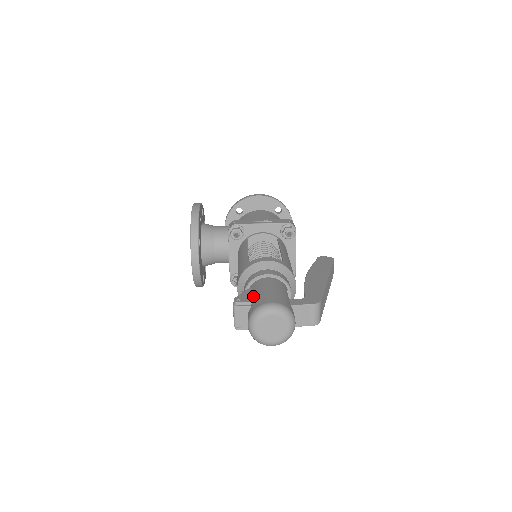
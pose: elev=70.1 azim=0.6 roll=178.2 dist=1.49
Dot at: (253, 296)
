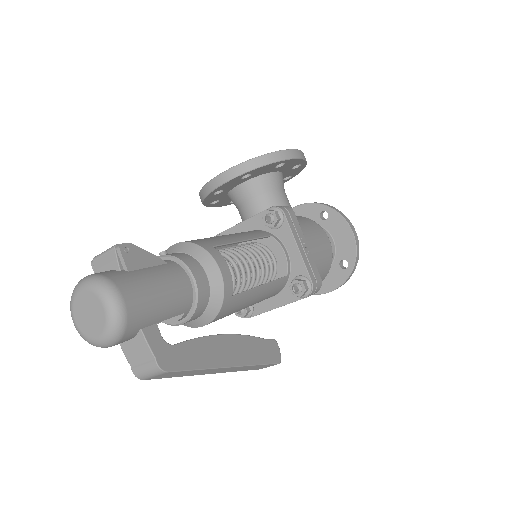
Dot at: (143, 268)
